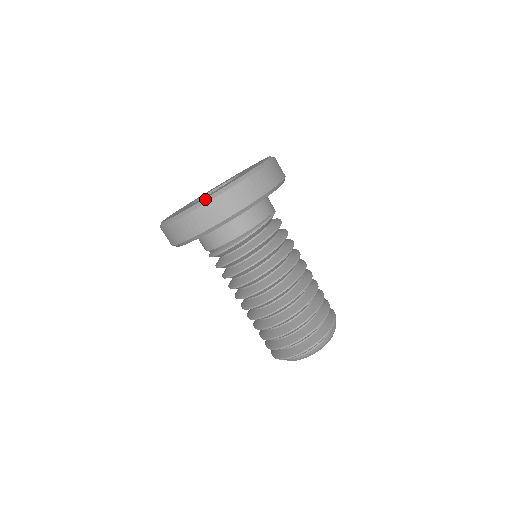
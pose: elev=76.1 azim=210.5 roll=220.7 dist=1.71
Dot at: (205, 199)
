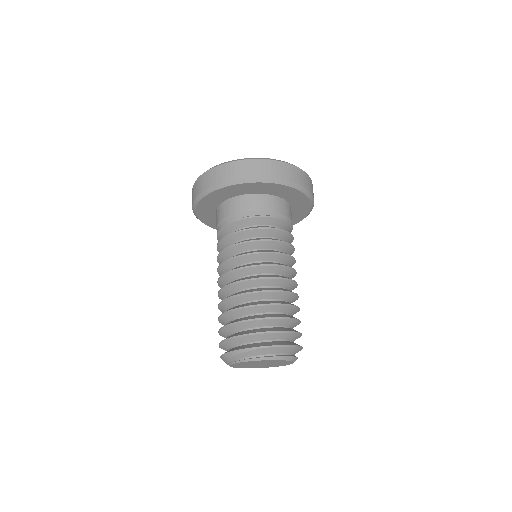
Dot at: (298, 167)
